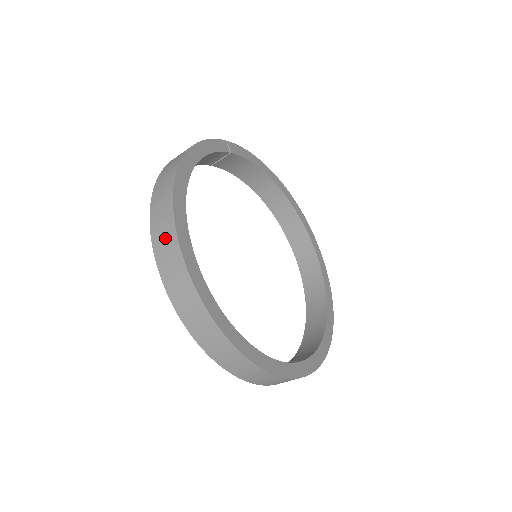
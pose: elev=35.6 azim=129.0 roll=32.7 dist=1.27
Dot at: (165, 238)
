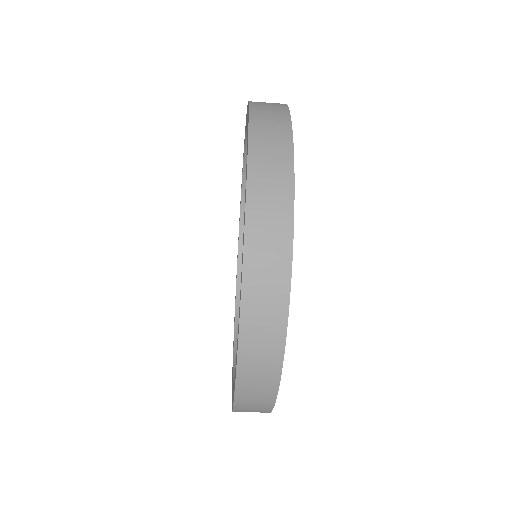
Dot at: (272, 112)
